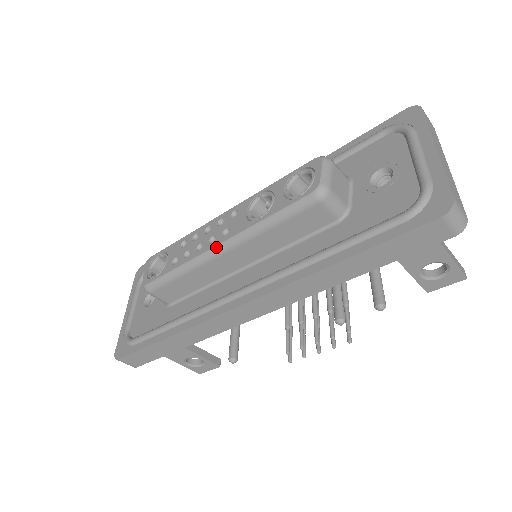
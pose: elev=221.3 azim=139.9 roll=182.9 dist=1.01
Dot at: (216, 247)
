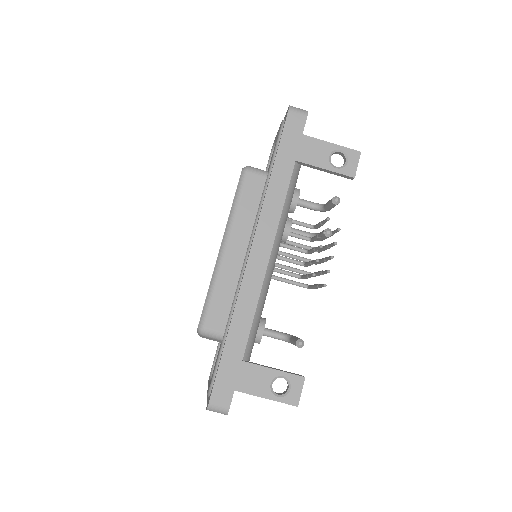
Dot at: (220, 249)
